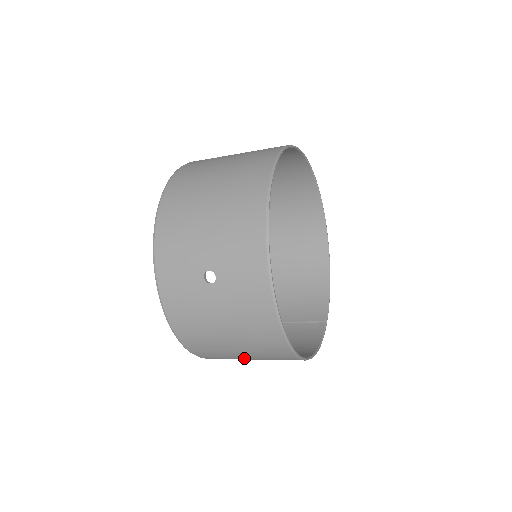
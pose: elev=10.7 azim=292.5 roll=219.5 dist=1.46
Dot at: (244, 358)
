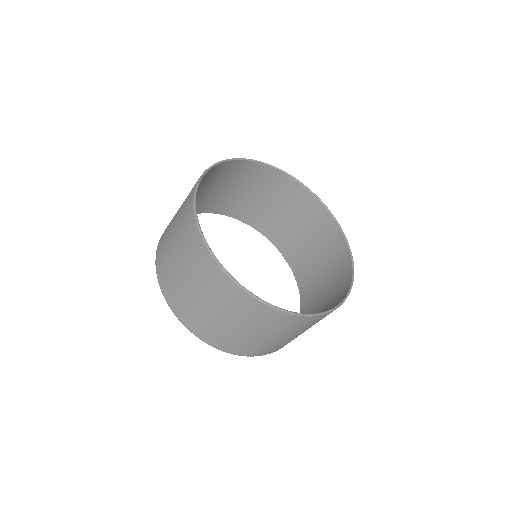
Dot at: (189, 288)
